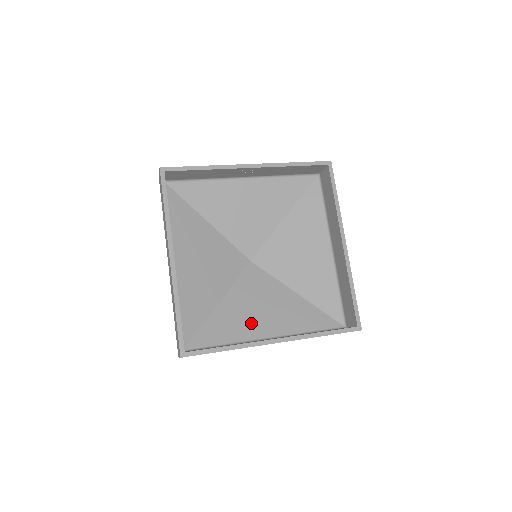
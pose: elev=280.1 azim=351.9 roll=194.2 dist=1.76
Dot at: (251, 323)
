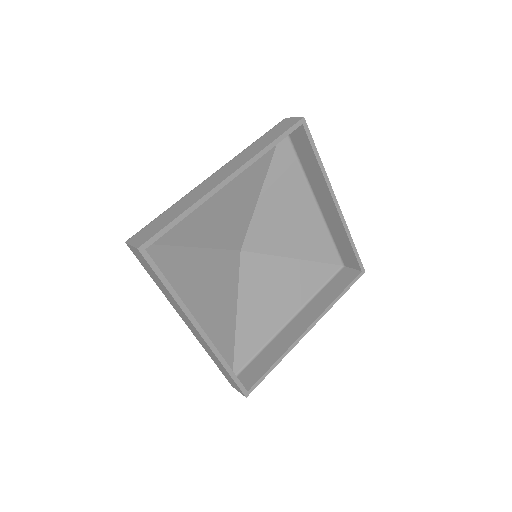
Dot at: (272, 314)
